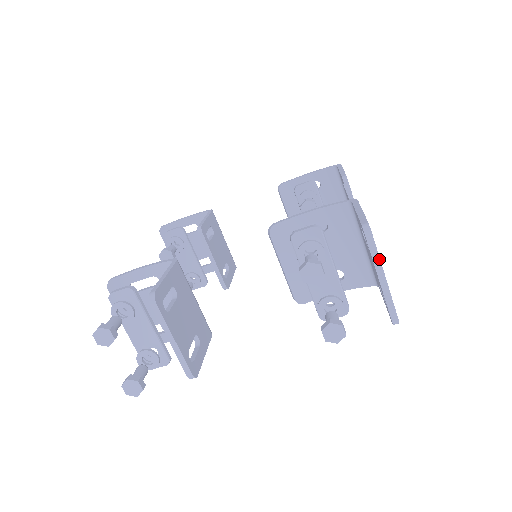
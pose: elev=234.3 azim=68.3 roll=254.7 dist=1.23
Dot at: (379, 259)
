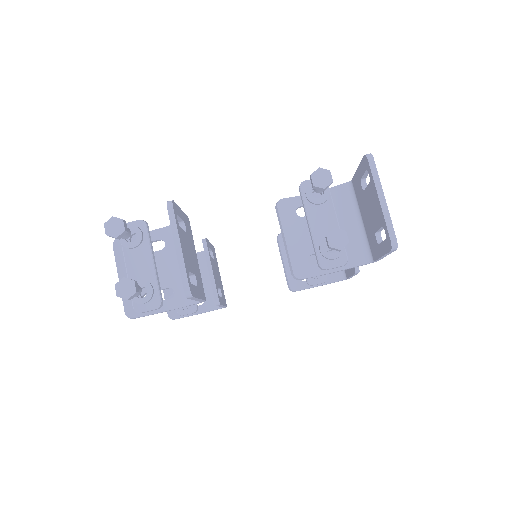
Dot at: (379, 180)
